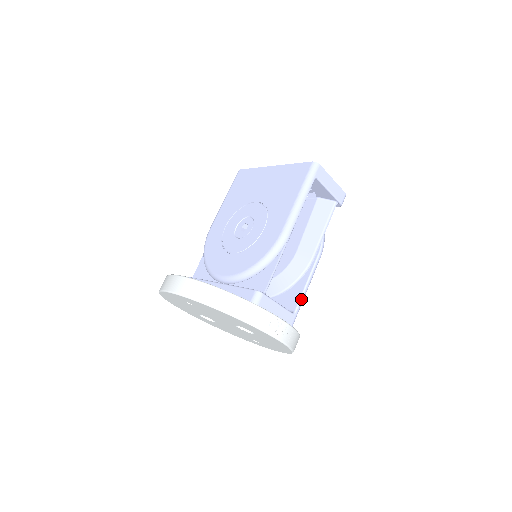
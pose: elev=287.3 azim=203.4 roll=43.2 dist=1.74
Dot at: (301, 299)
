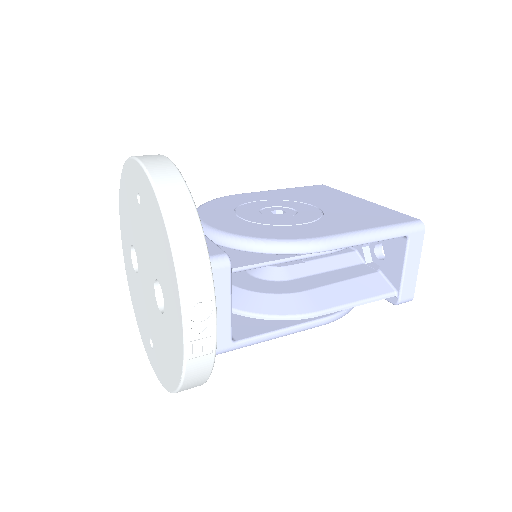
Dot at: (258, 337)
